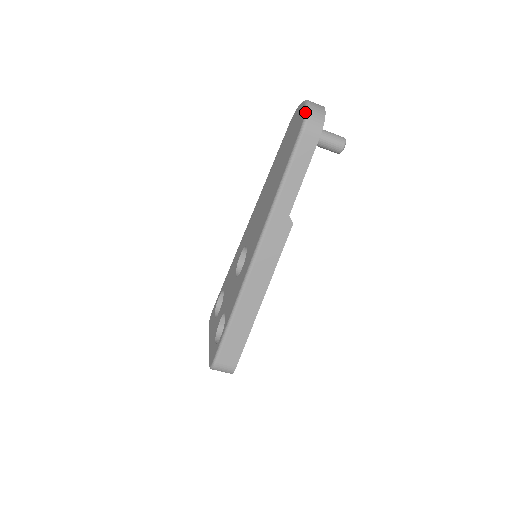
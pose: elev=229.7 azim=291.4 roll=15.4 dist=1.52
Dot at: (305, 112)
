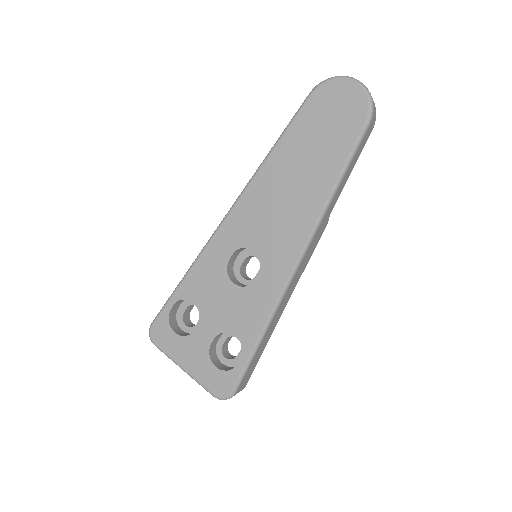
Dot at: (369, 99)
